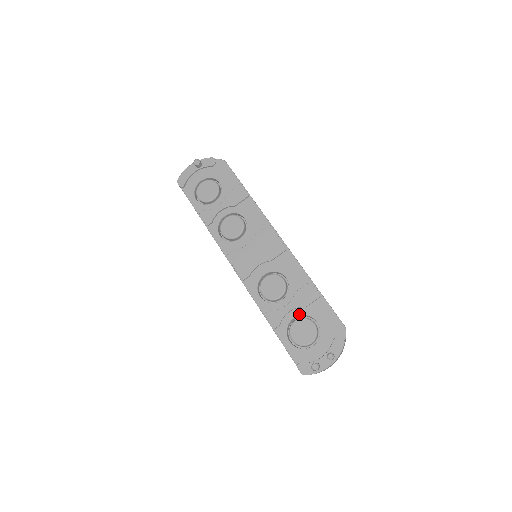
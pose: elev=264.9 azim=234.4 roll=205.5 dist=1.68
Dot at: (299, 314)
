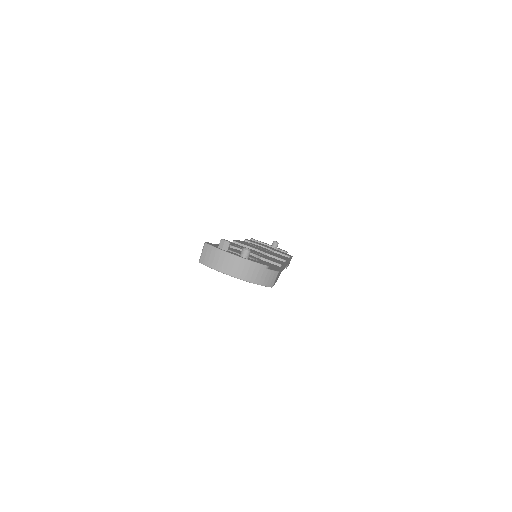
Dot at: occluded
